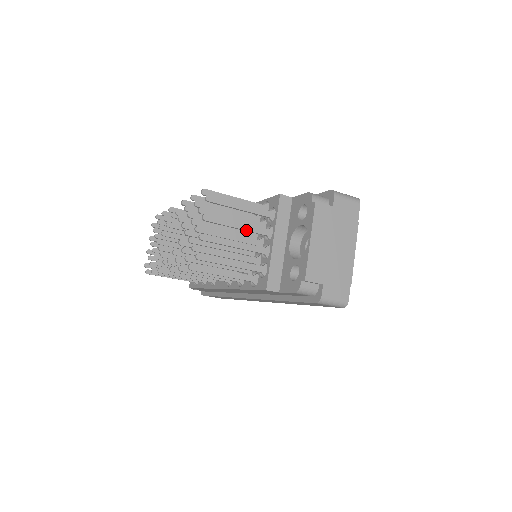
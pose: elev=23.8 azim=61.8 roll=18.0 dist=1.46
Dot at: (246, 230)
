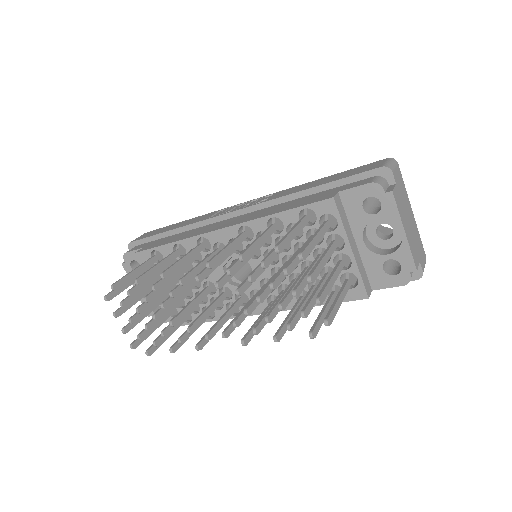
Dot at: occluded
